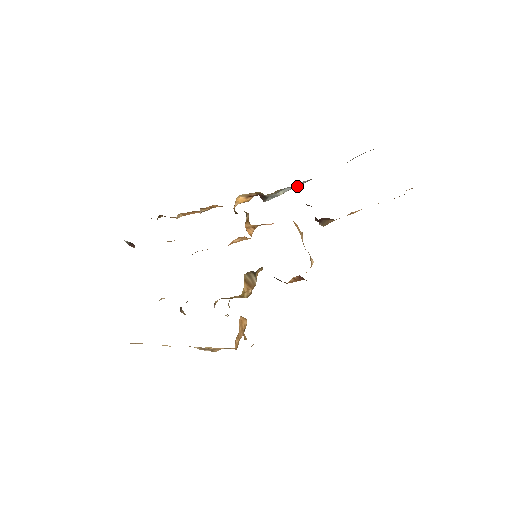
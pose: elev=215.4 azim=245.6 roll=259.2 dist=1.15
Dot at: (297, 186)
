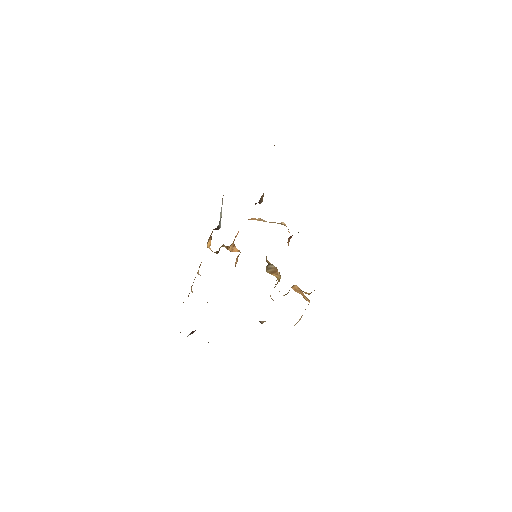
Dot at: occluded
